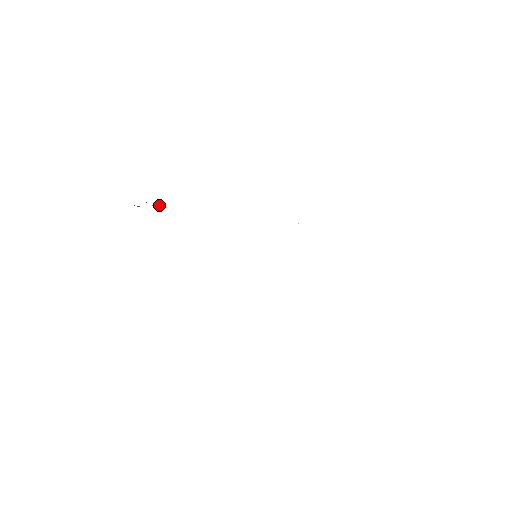
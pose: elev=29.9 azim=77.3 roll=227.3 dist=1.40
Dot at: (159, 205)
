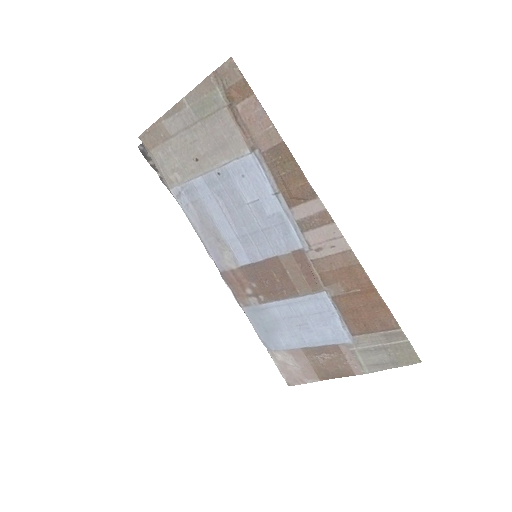
Dot at: occluded
